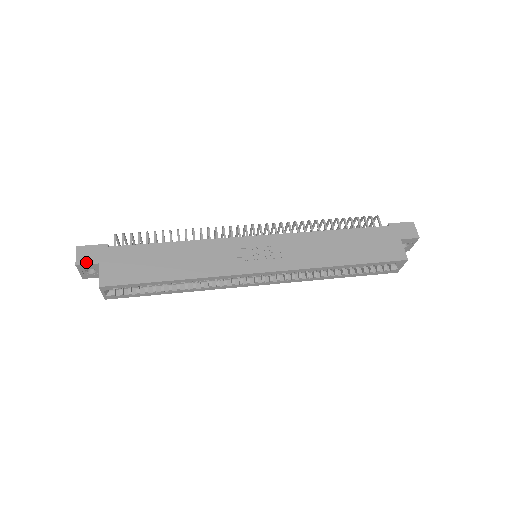
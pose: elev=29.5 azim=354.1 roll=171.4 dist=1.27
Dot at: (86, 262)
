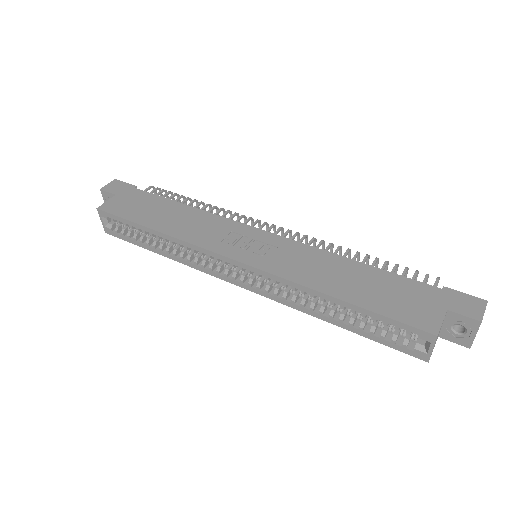
Dot at: (109, 190)
